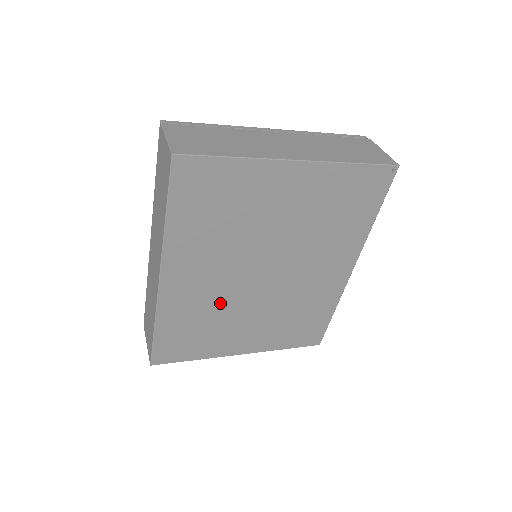
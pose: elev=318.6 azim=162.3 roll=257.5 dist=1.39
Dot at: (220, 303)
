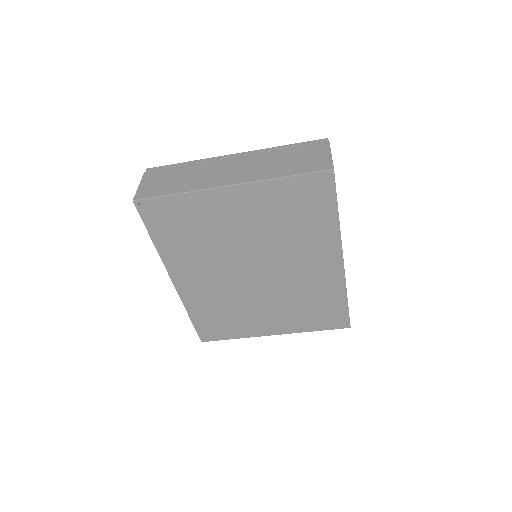
Dot at: (230, 296)
